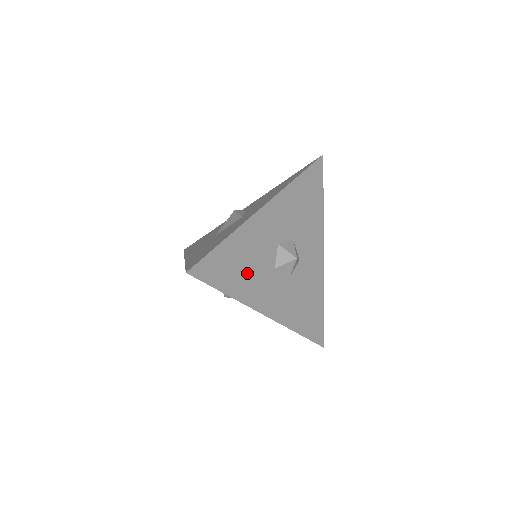
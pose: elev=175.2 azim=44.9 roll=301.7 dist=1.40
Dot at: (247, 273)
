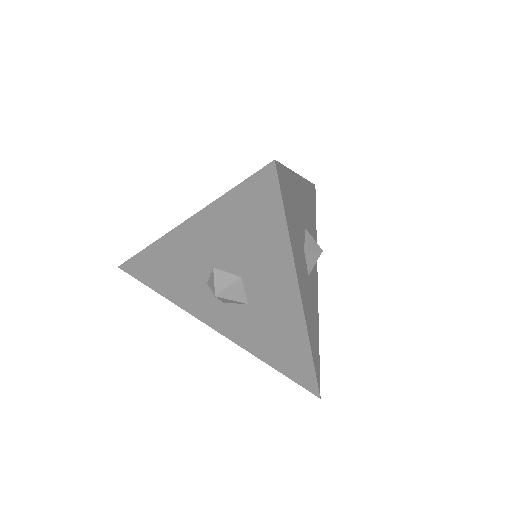
Dot at: (295, 229)
